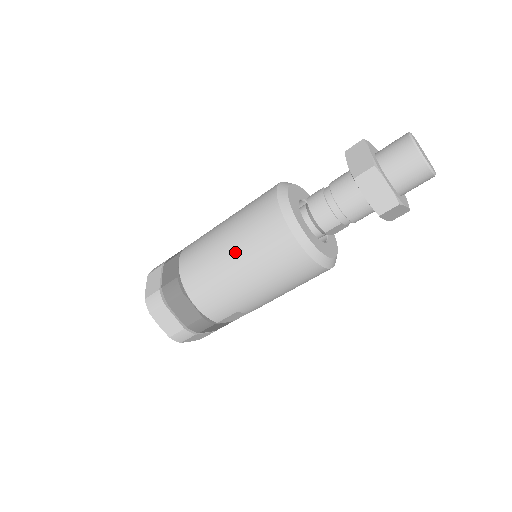
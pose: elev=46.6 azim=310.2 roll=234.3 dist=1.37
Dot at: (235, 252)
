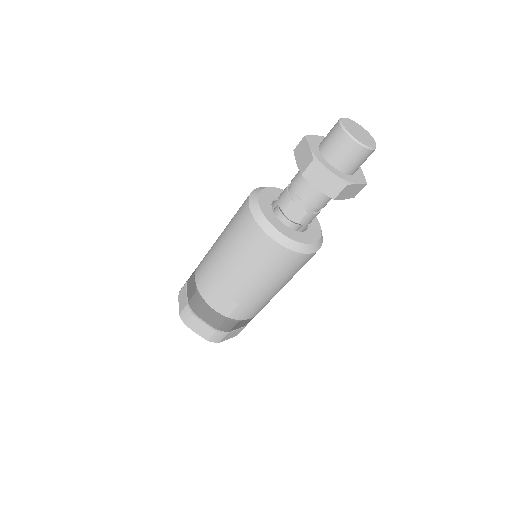
Dot at: occluded
